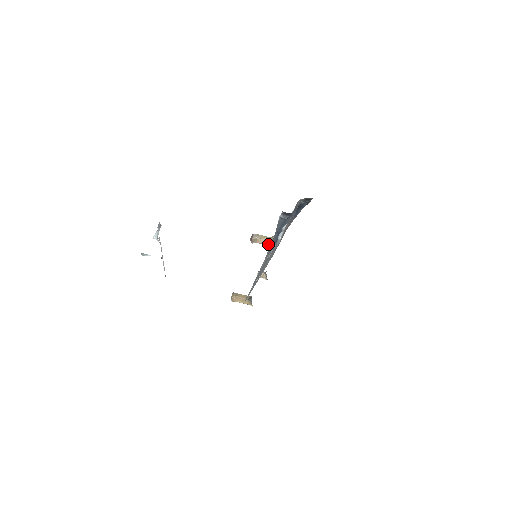
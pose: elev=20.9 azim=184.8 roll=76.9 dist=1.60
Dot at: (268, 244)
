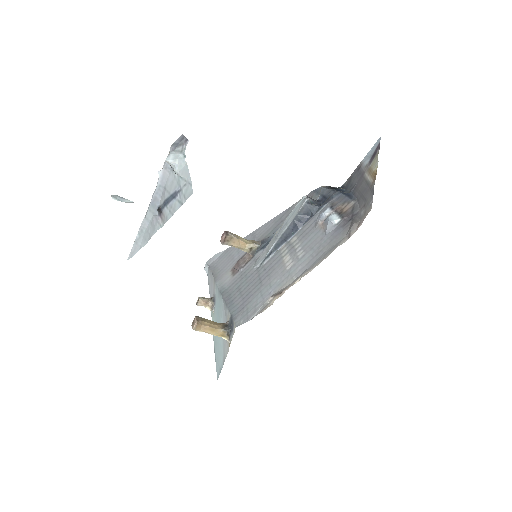
Dot at: (247, 249)
